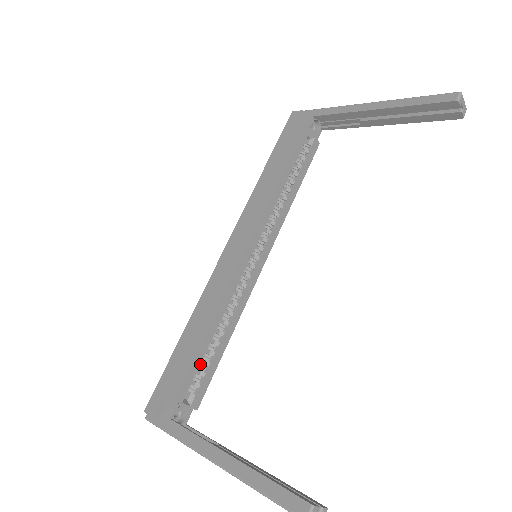
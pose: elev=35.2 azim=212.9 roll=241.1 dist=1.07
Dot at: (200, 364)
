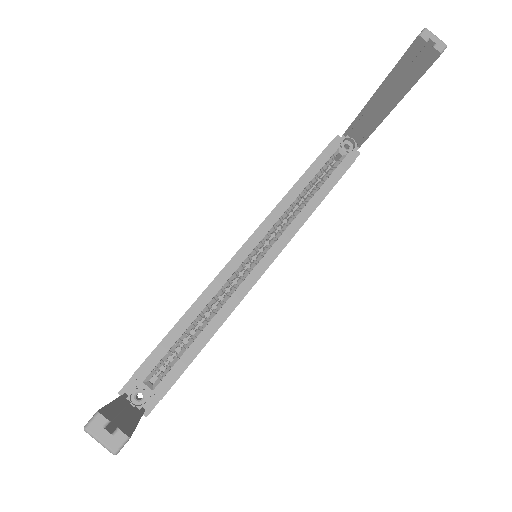
Dot at: (177, 353)
